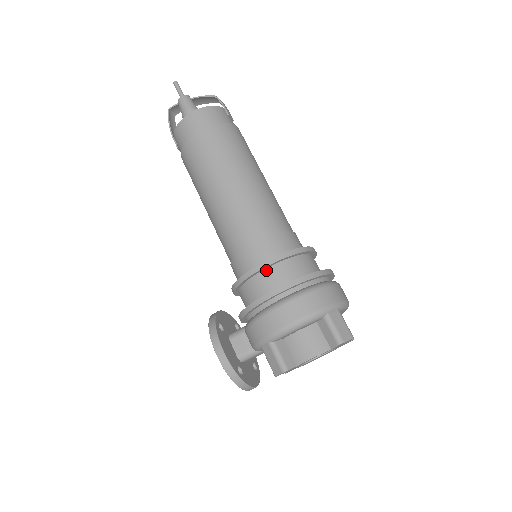
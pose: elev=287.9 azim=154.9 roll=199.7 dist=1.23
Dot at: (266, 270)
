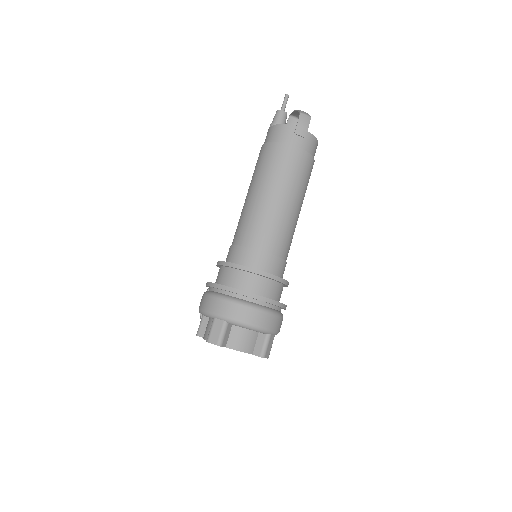
Dot at: (221, 267)
